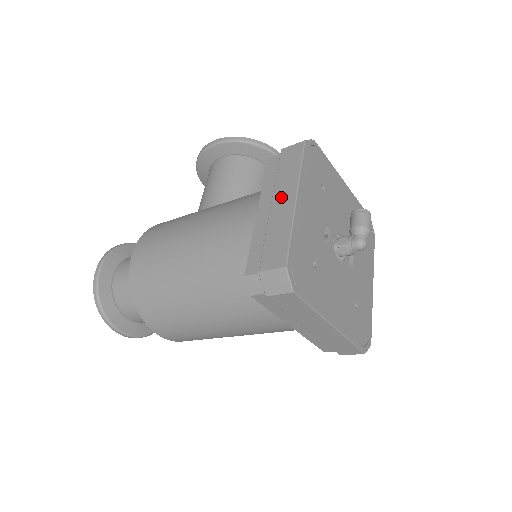
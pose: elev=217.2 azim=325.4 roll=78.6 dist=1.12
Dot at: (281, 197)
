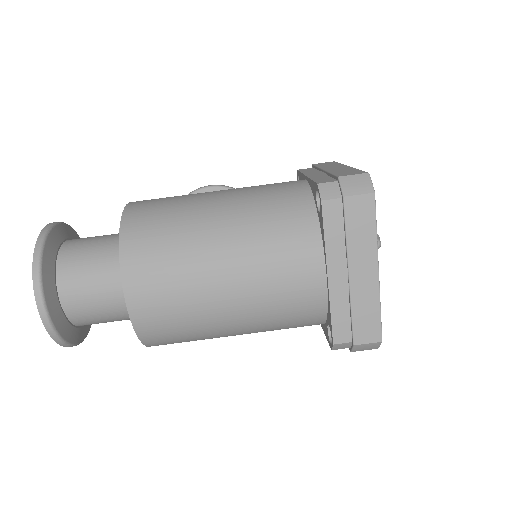
Dot at: (332, 167)
